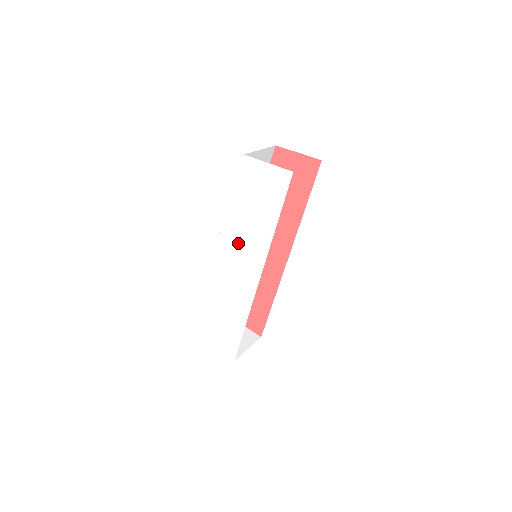
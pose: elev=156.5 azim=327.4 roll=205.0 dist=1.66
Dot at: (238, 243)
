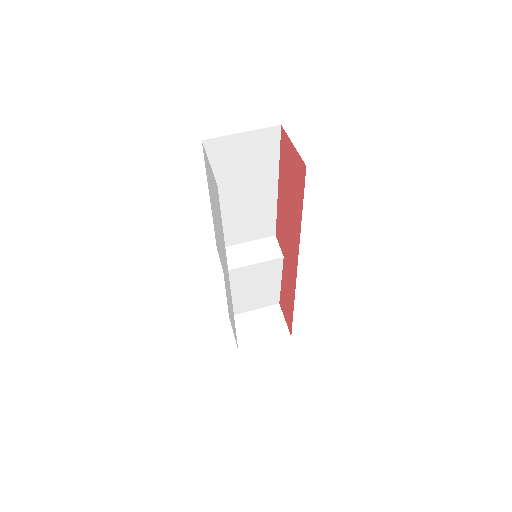
Dot at: (218, 239)
